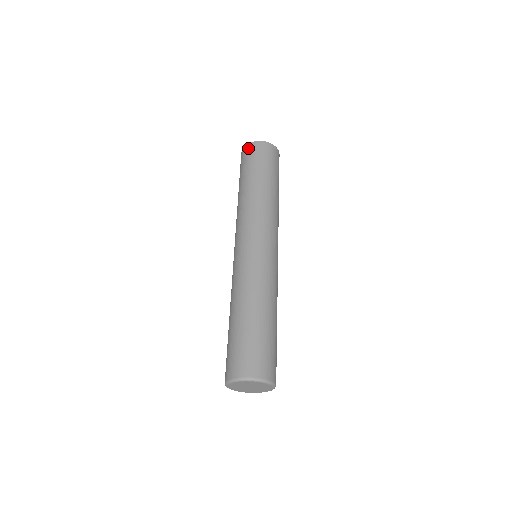
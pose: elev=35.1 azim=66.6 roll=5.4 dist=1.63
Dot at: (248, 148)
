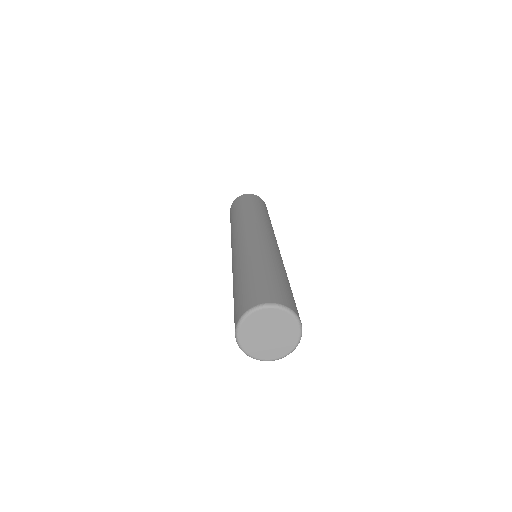
Dot at: (232, 204)
